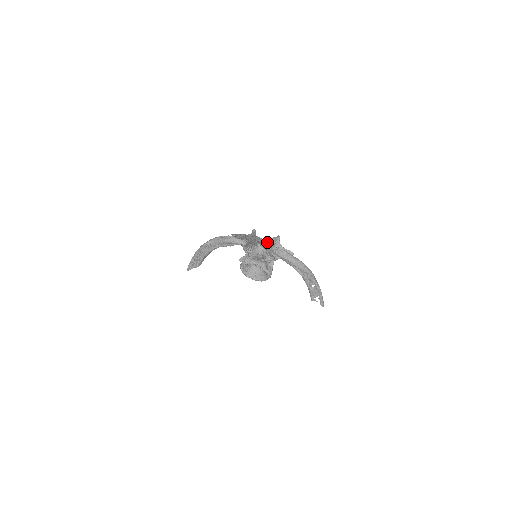
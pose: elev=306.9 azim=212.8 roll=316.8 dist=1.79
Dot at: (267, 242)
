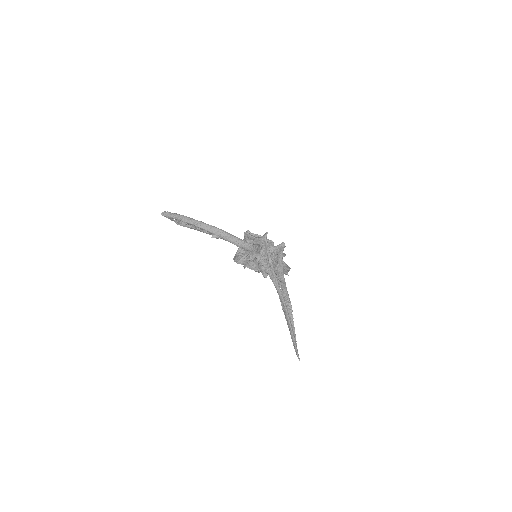
Dot at: (281, 268)
